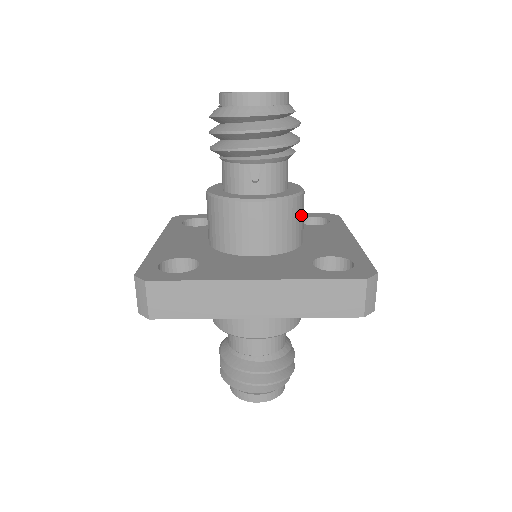
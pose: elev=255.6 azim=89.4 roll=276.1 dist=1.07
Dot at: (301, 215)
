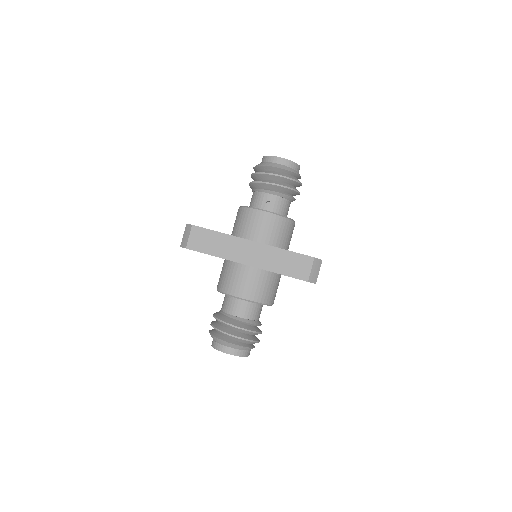
Dot at: (289, 233)
